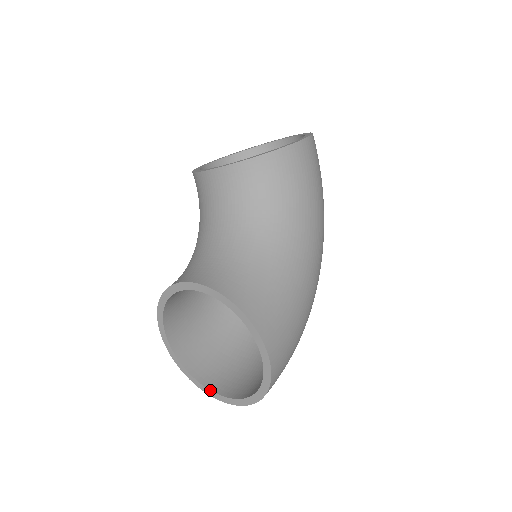
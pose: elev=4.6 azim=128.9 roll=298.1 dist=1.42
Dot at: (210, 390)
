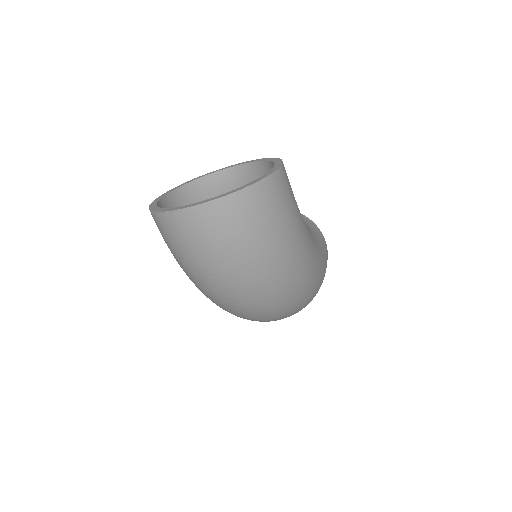
Dot at: (175, 207)
